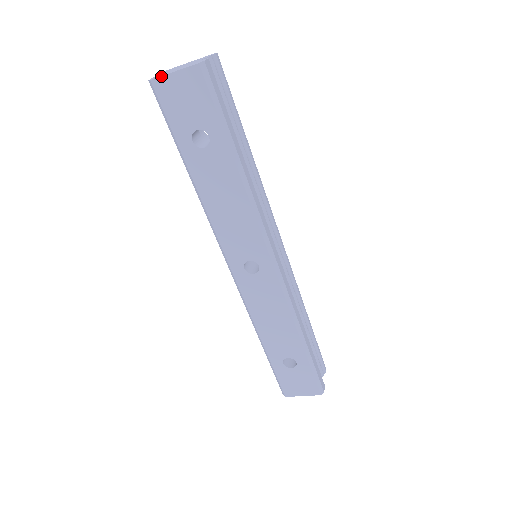
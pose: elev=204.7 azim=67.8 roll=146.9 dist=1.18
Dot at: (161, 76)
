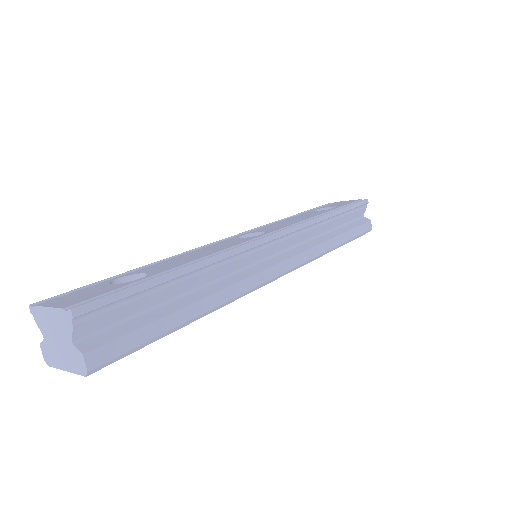
Dot at: (56, 368)
